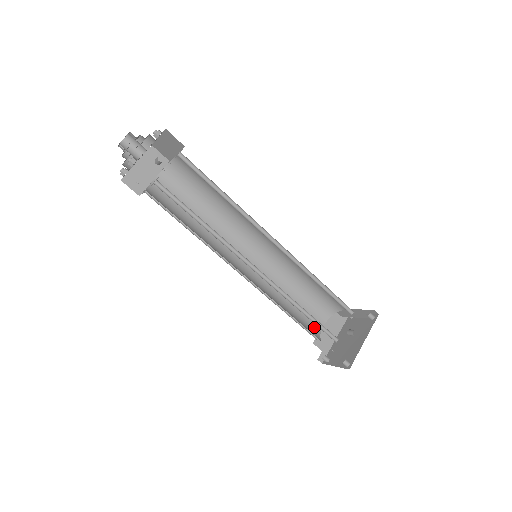
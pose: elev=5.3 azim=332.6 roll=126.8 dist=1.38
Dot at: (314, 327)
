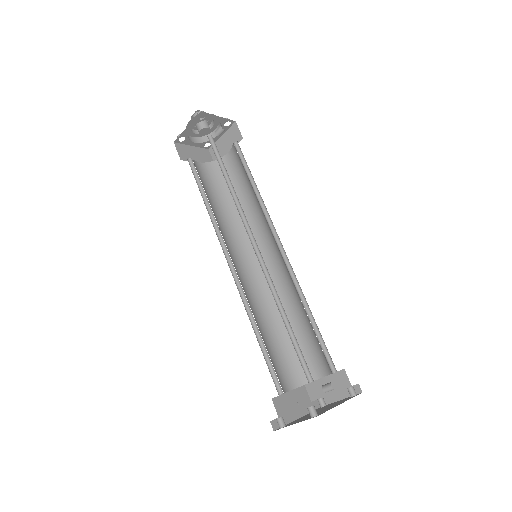
Dot at: (280, 380)
